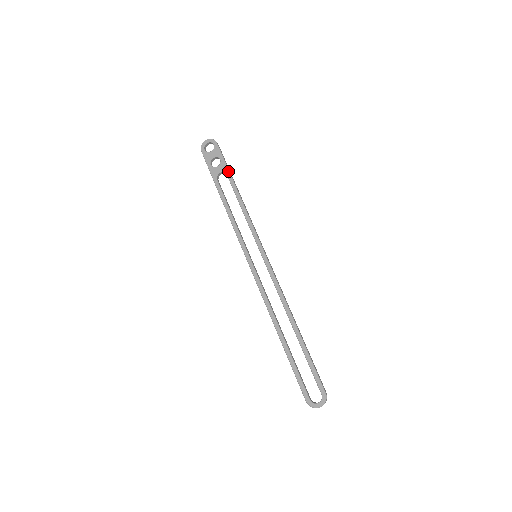
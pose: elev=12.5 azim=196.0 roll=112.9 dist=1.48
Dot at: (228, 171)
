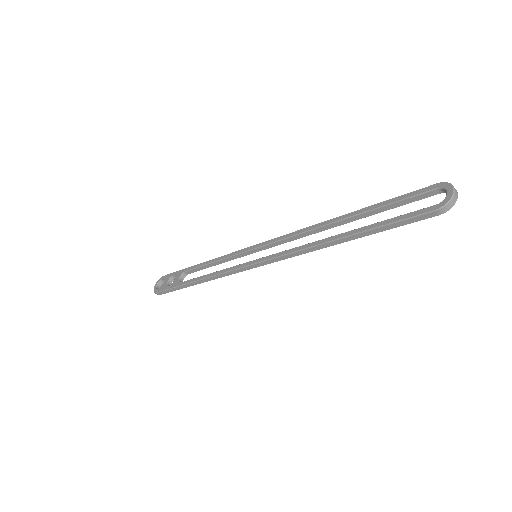
Dot at: (184, 269)
